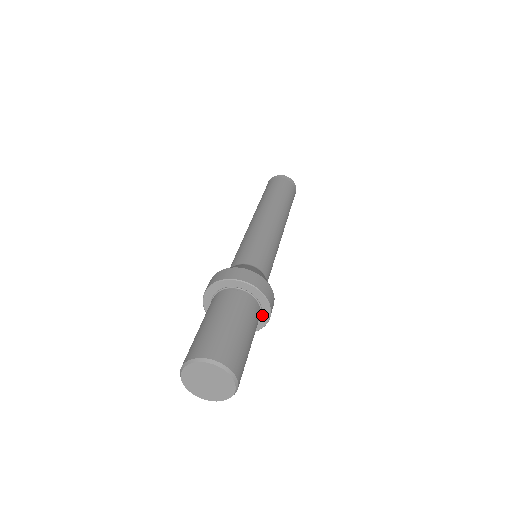
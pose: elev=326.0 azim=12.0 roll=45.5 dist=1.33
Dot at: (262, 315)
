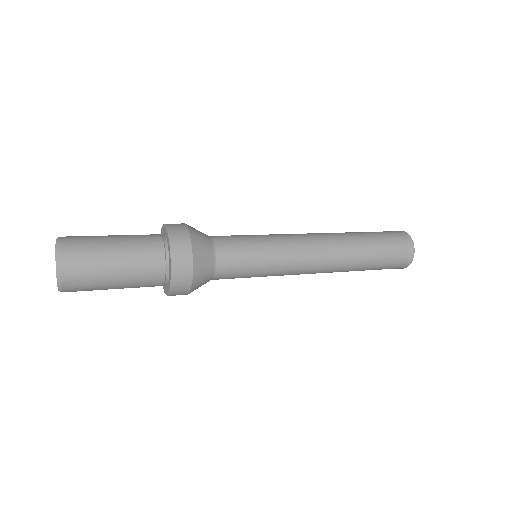
Dot at: (170, 266)
